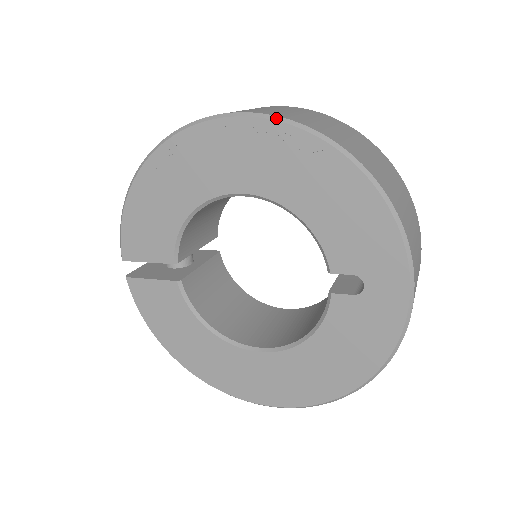
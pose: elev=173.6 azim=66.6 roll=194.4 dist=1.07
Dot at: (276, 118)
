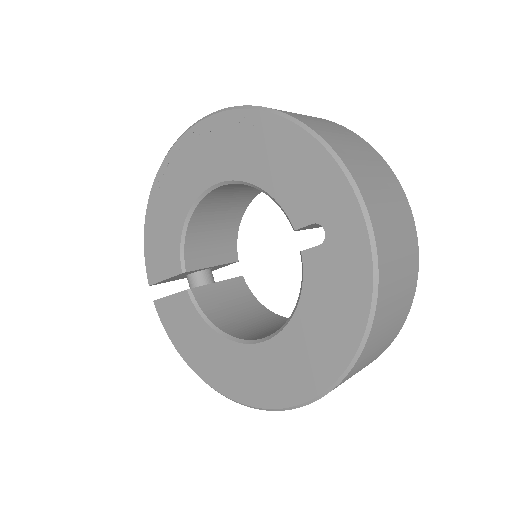
Dot at: (224, 110)
